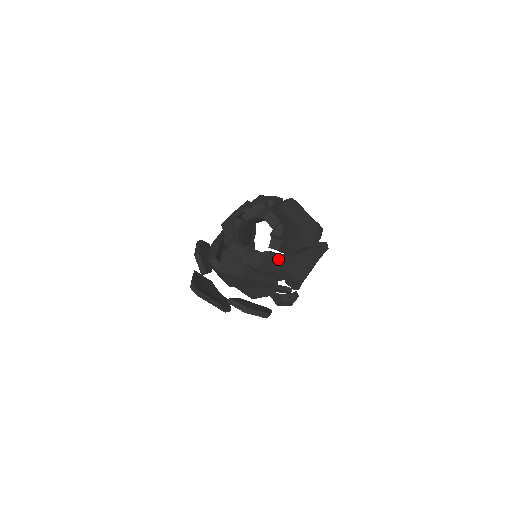
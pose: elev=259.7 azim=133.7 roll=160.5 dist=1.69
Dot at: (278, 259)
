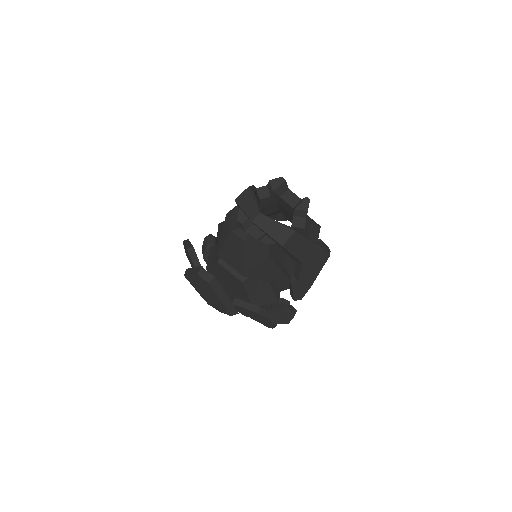
Dot at: (305, 238)
